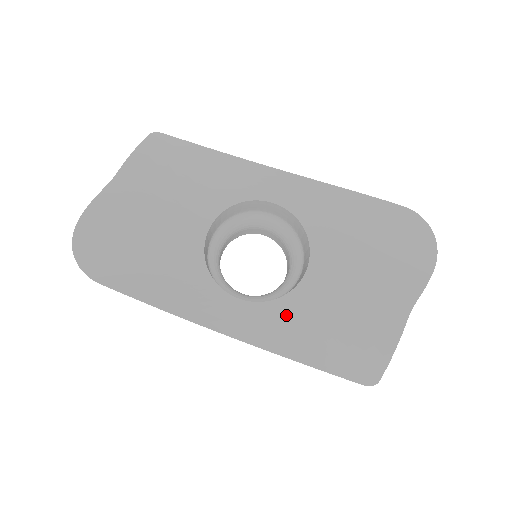
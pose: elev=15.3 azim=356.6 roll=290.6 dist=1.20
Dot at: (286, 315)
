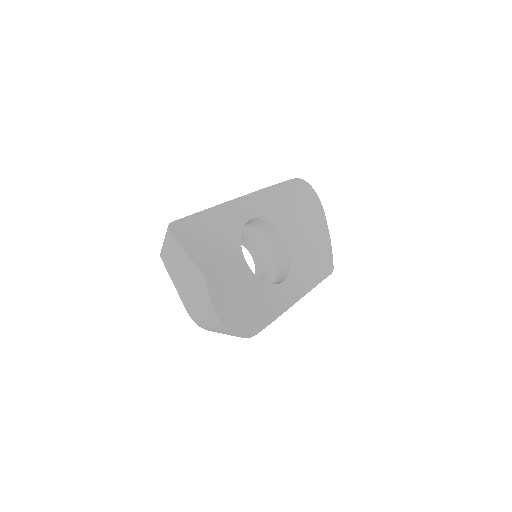
Dot at: (298, 271)
